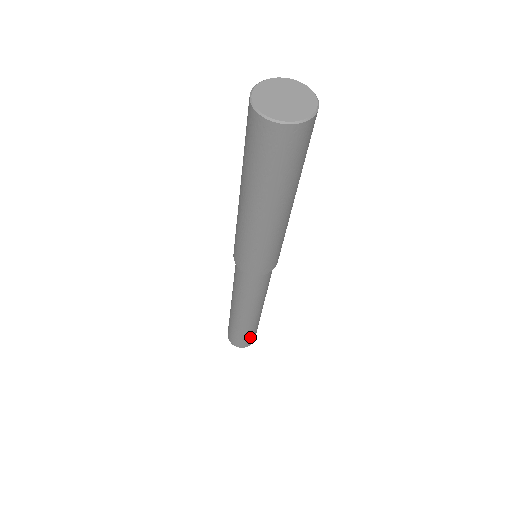
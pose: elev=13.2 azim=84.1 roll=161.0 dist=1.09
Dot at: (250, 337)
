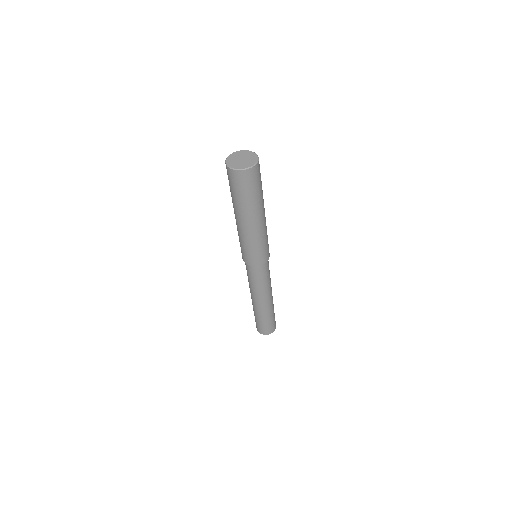
Dot at: (269, 324)
